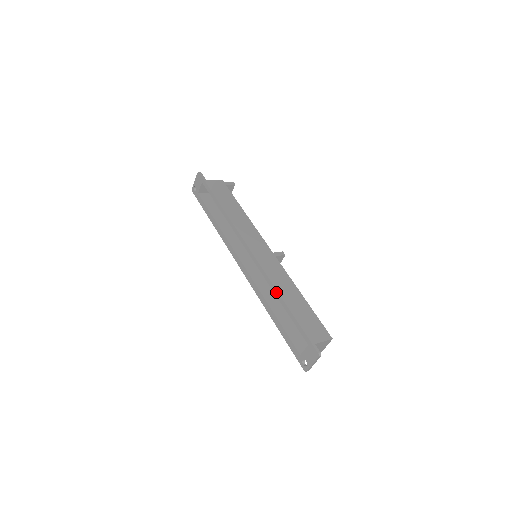
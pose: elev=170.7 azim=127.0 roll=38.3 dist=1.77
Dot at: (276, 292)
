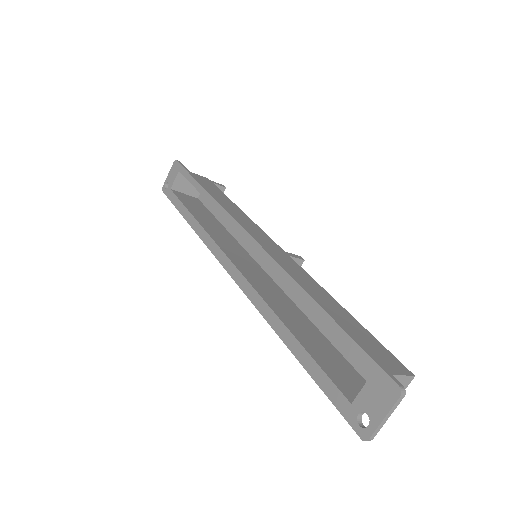
Dot at: (297, 287)
